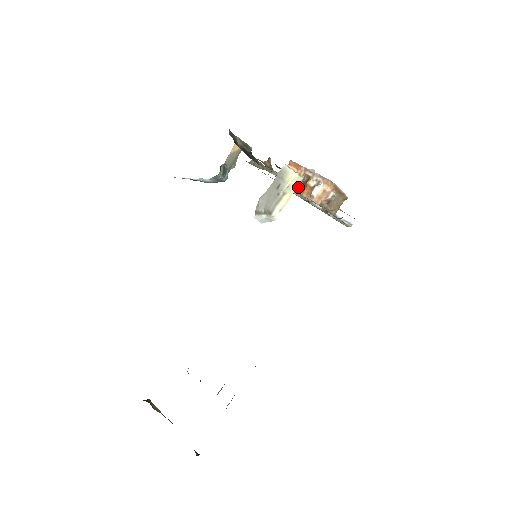
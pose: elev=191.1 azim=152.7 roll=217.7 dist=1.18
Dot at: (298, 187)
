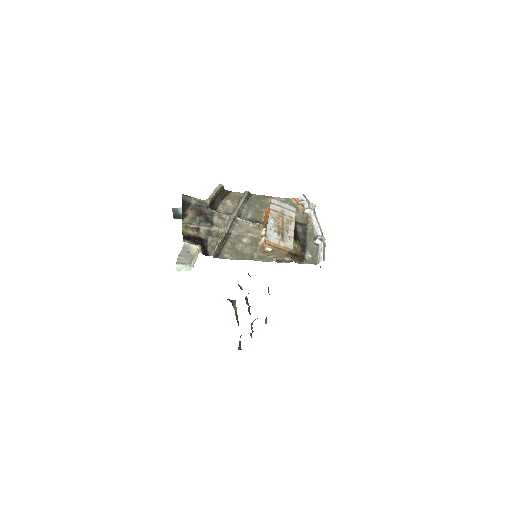
Dot at: (211, 251)
